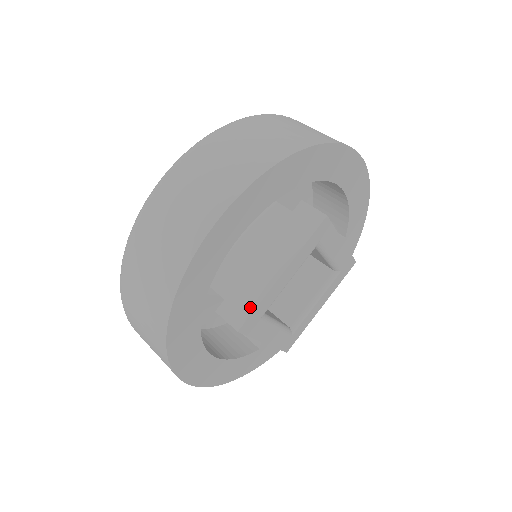
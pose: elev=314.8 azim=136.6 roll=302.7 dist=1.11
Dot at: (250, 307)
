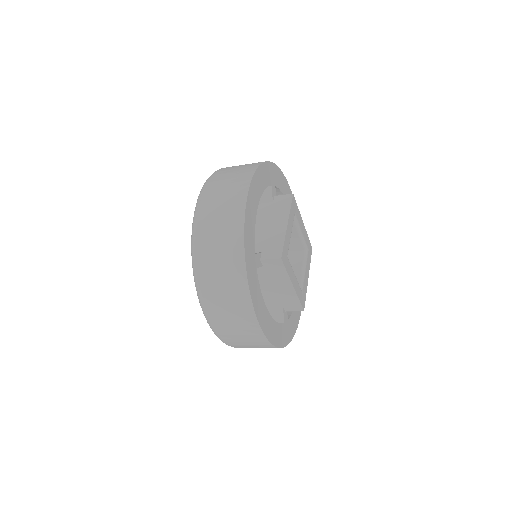
Dot at: (280, 245)
